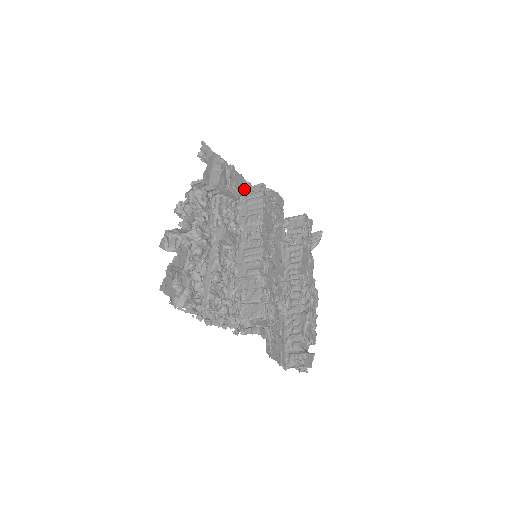
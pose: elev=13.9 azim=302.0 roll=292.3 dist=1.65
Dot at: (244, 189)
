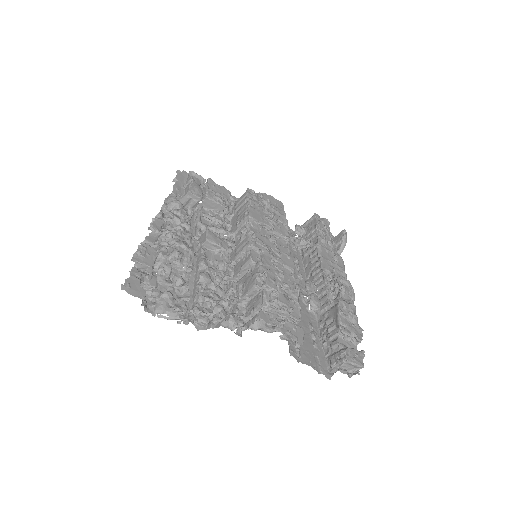
Dot at: (233, 202)
